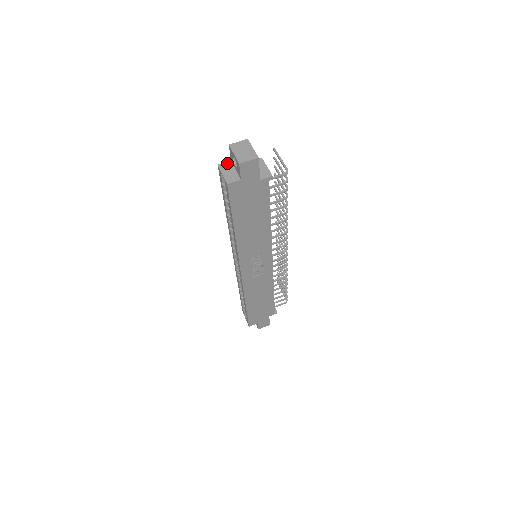
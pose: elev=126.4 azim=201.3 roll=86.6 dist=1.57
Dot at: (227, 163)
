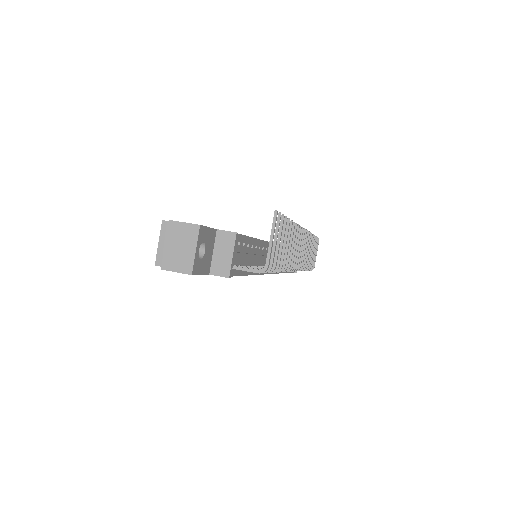
Dot at: occluded
